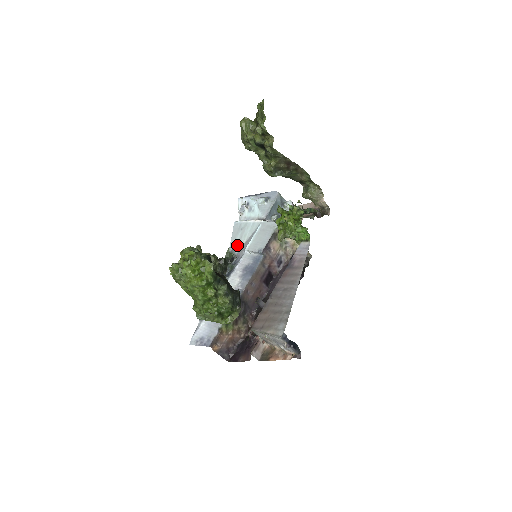
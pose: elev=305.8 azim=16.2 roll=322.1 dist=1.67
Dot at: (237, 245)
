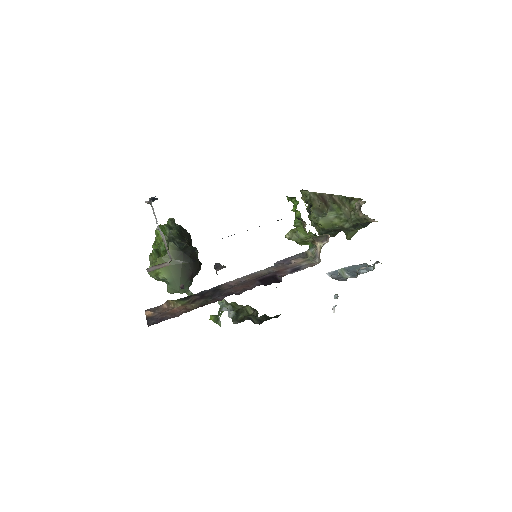
Dot at: occluded
